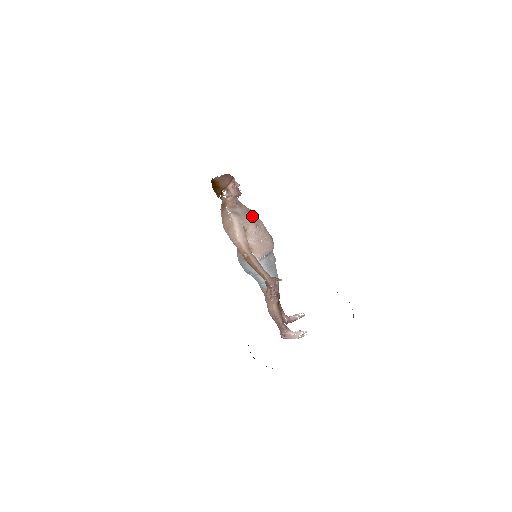
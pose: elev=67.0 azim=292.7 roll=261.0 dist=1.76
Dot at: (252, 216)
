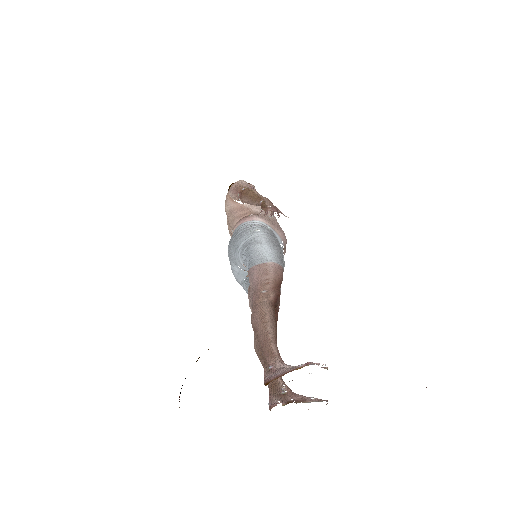
Dot at: occluded
